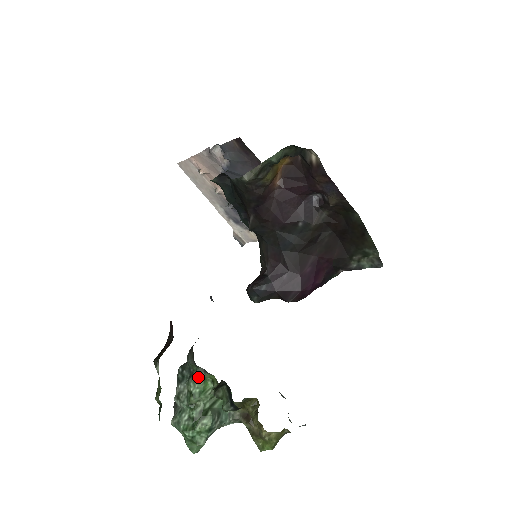
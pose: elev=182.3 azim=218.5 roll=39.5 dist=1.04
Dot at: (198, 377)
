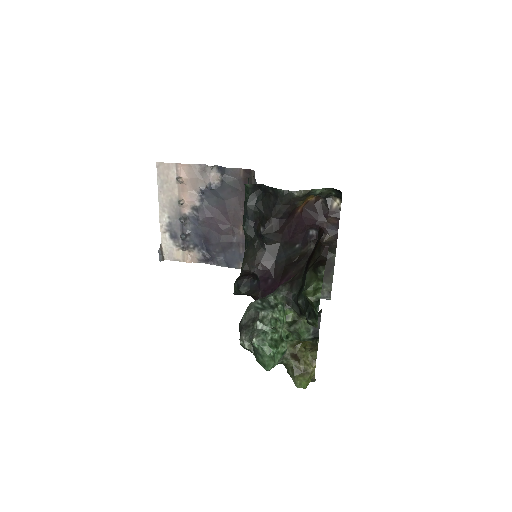
Dot at: (282, 309)
